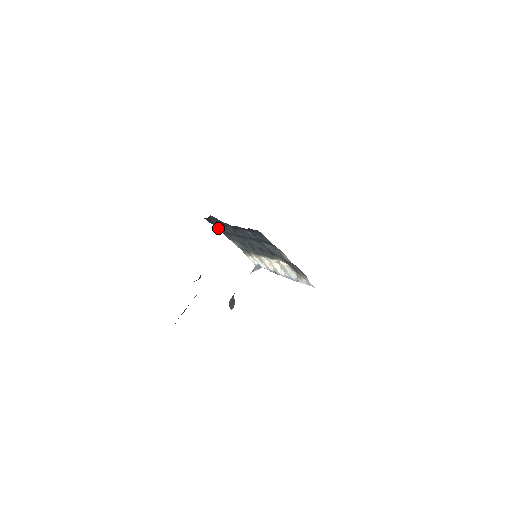
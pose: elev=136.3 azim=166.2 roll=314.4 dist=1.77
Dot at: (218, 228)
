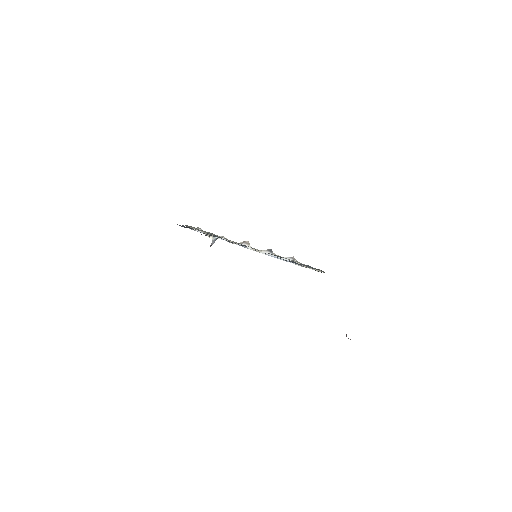
Dot at: (184, 227)
